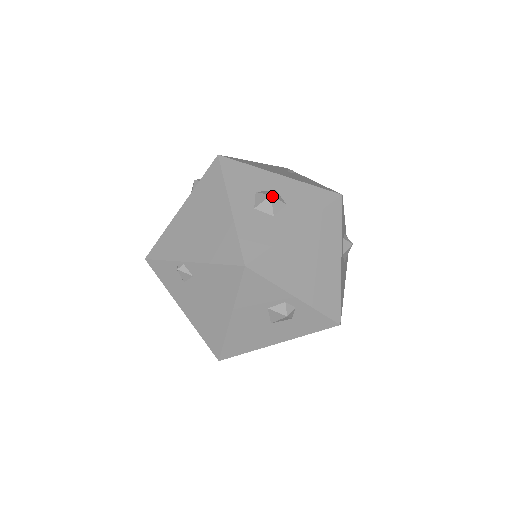
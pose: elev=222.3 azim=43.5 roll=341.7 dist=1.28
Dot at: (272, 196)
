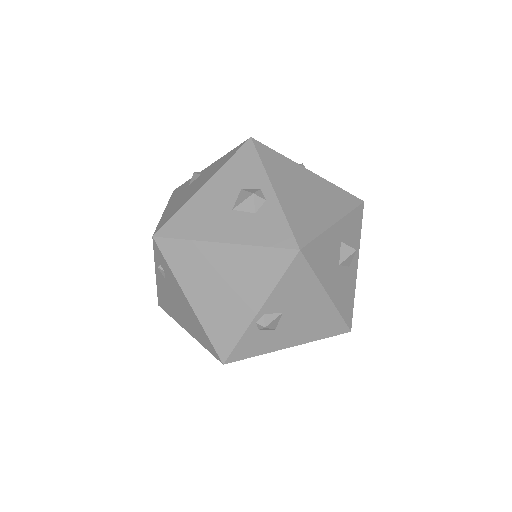
Dot at: (303, 165)
